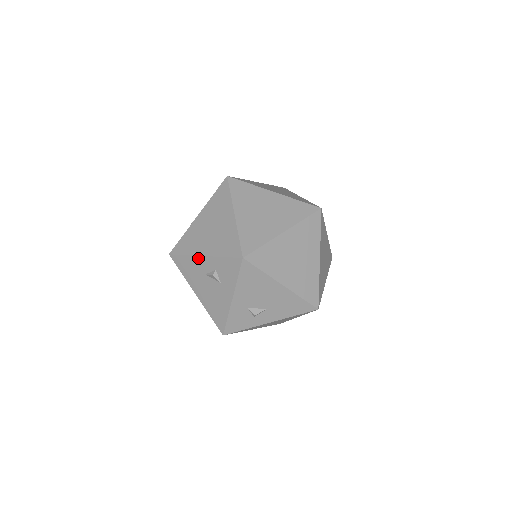
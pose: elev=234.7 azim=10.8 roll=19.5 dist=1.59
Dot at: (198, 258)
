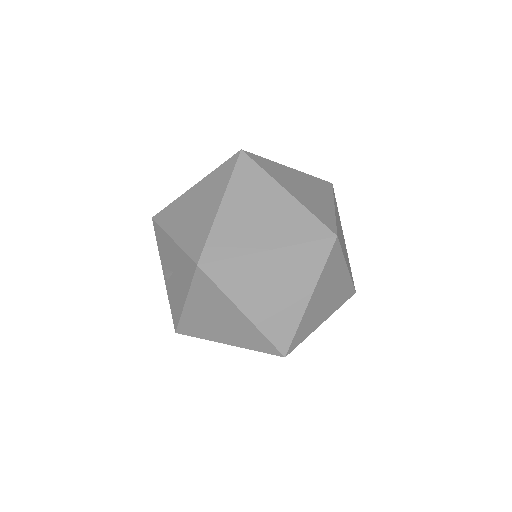
Dot at: occluded
